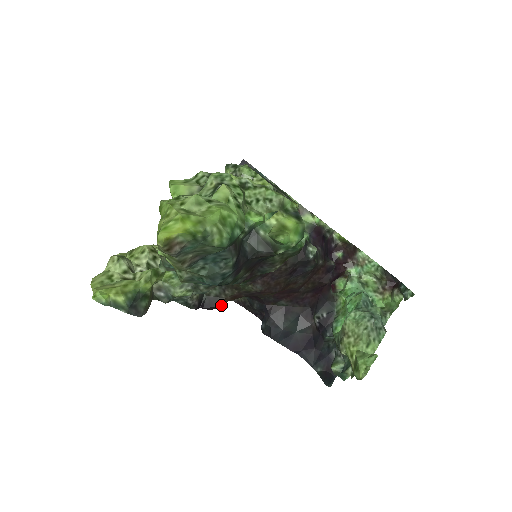
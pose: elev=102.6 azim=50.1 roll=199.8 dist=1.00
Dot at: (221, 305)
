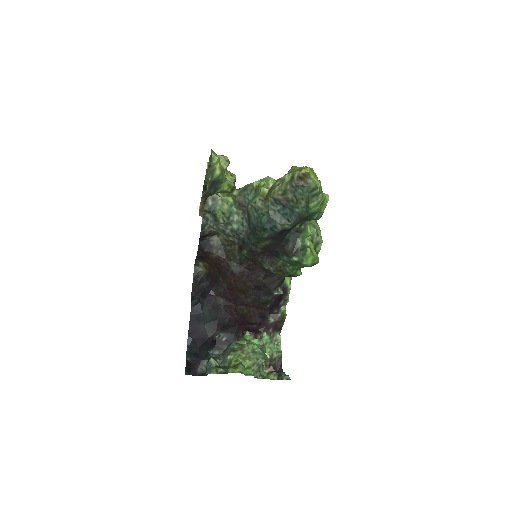
Dot at: (197, 257)
